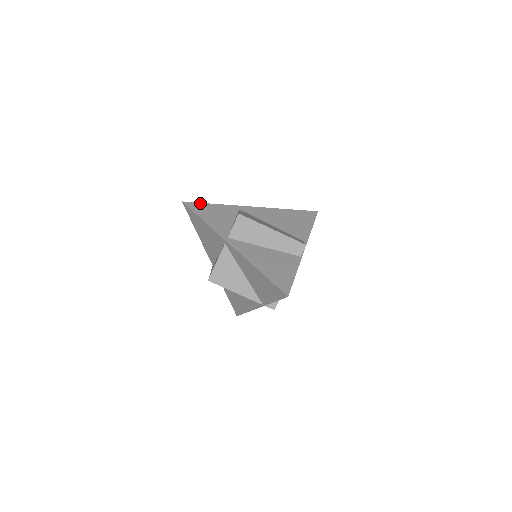
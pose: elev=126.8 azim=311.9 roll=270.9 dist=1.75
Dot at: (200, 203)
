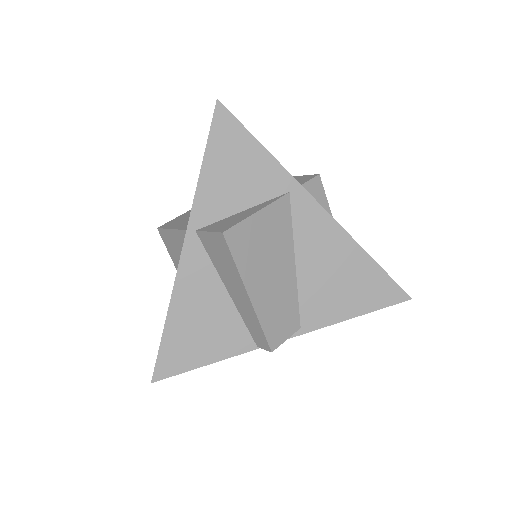
Dot at: (242, 127)
